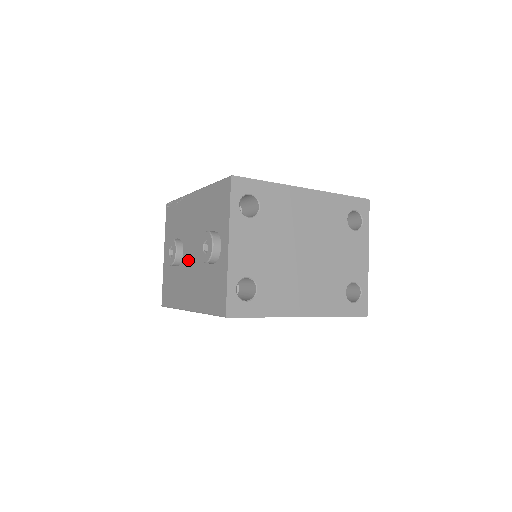
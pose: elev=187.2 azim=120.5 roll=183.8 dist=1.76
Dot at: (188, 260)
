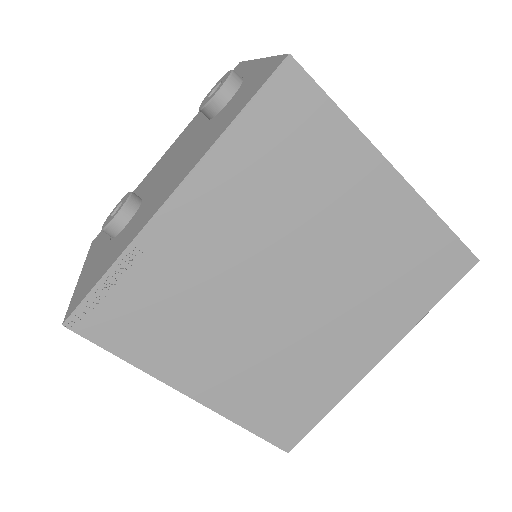
Dot at: (159, 182)
